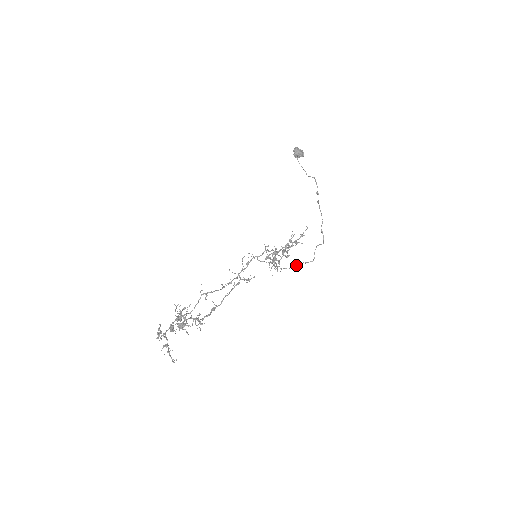
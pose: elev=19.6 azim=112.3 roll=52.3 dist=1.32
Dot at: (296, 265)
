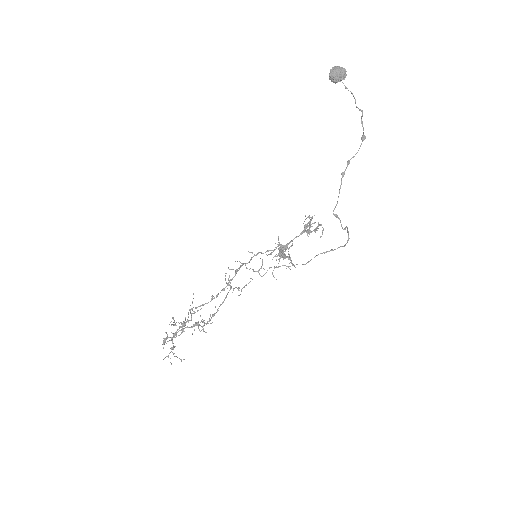
Dot at: (314, 257)
